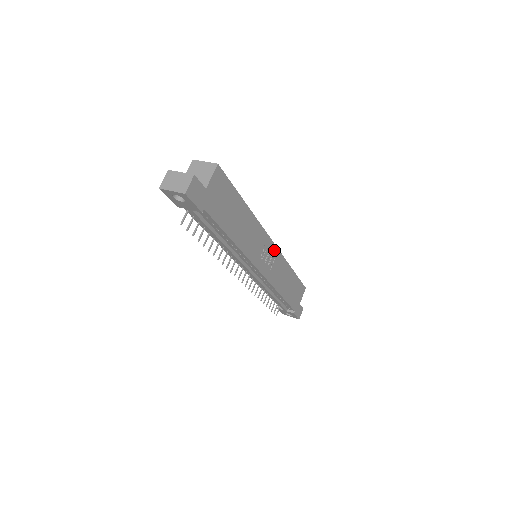
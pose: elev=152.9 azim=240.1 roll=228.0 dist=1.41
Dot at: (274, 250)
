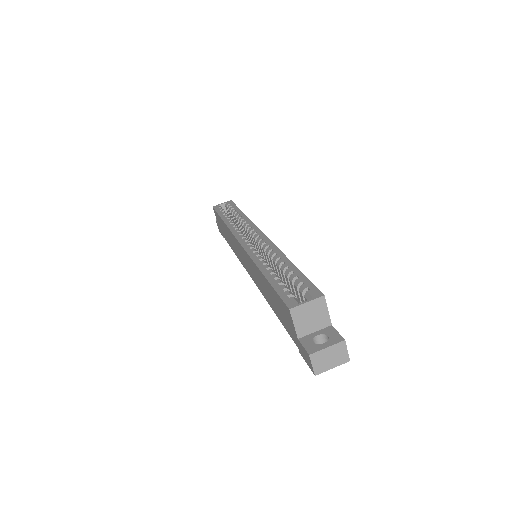
Dot at: occluded
